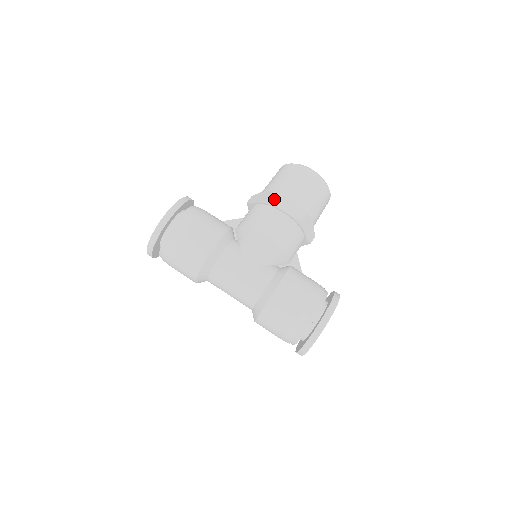
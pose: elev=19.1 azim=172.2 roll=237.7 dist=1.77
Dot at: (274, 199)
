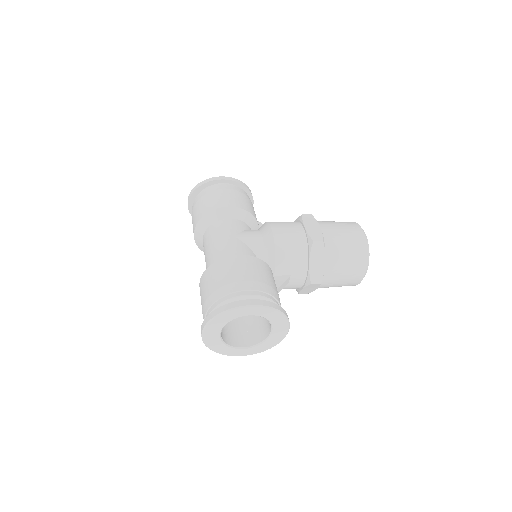
Dot at: (307, 218)
